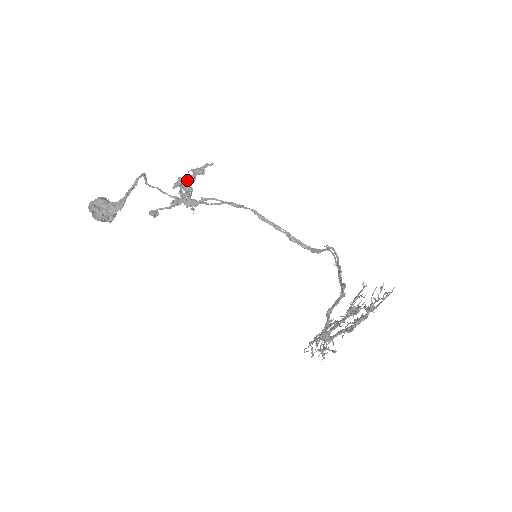
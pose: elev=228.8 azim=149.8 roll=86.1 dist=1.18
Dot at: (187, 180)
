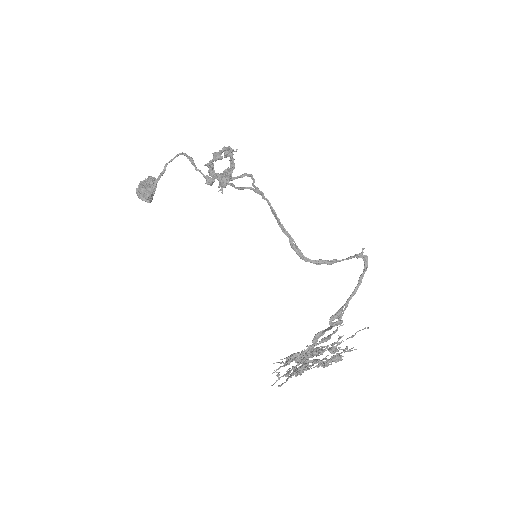
Dot at: occluded
